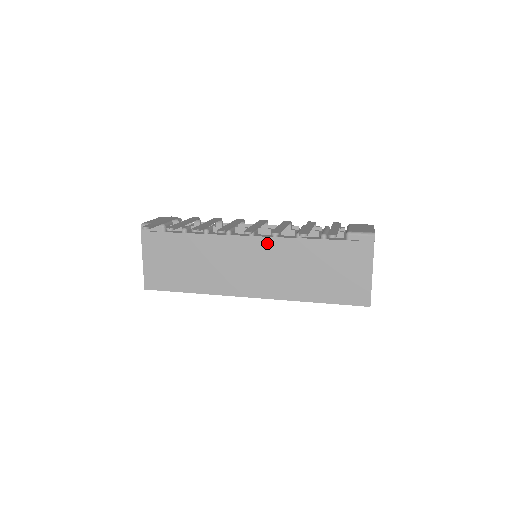
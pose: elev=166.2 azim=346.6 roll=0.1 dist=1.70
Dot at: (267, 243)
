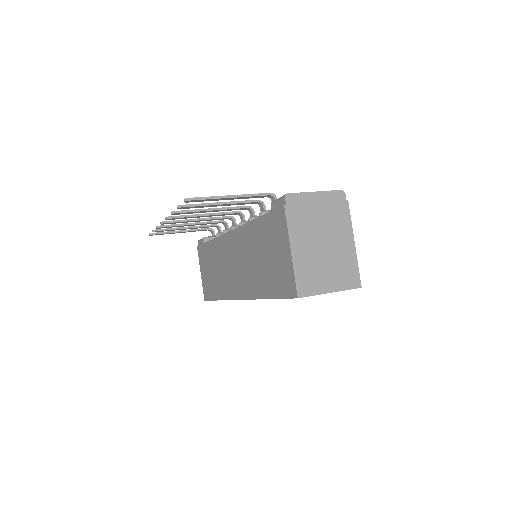
Dot at: (236, 235)
